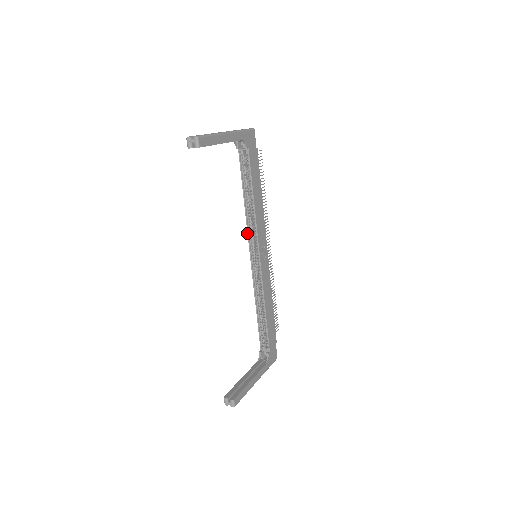
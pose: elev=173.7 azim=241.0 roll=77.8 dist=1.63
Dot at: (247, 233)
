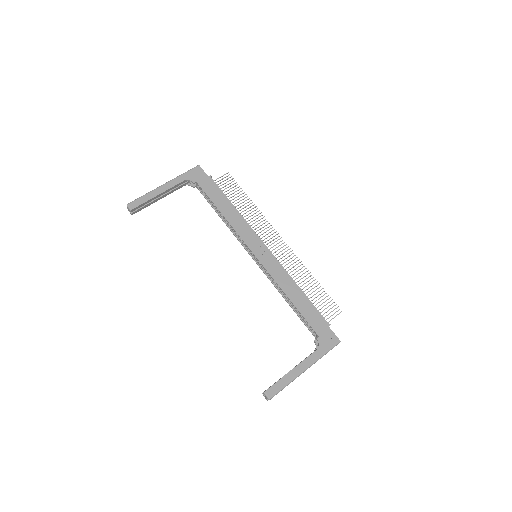
Dot at: occluded
